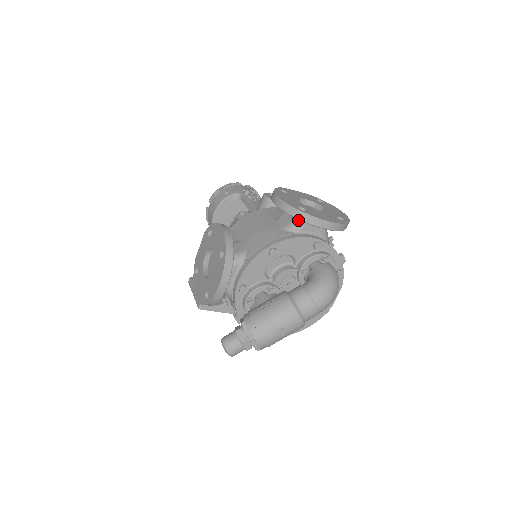
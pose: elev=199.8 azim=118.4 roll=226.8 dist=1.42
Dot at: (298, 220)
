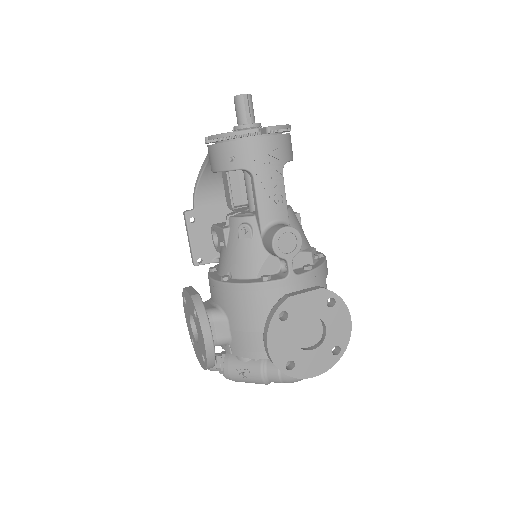
Dot at: occluded
